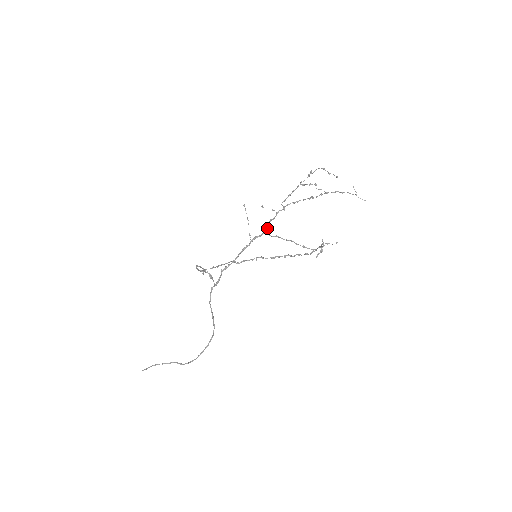
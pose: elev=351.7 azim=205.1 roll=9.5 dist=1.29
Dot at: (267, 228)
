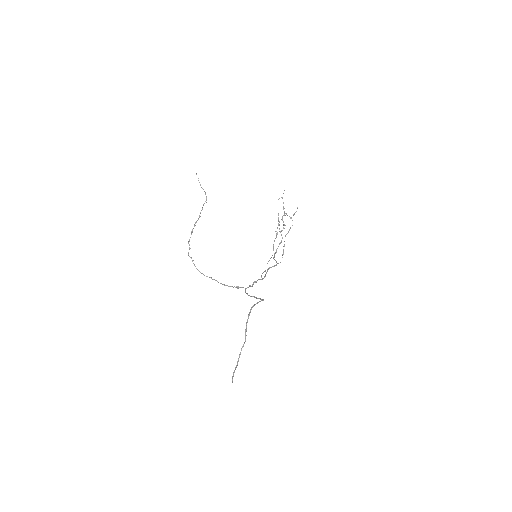
Dot at: occluded
